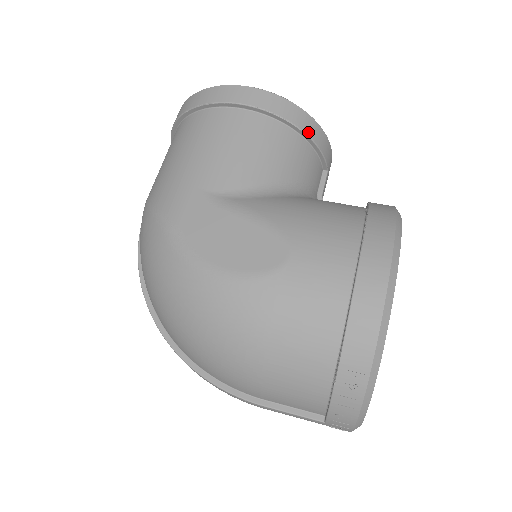
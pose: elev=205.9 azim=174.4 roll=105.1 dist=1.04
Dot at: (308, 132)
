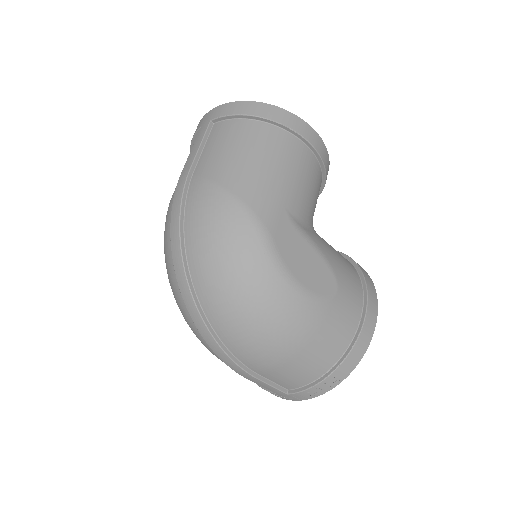
Dot at: occluded
